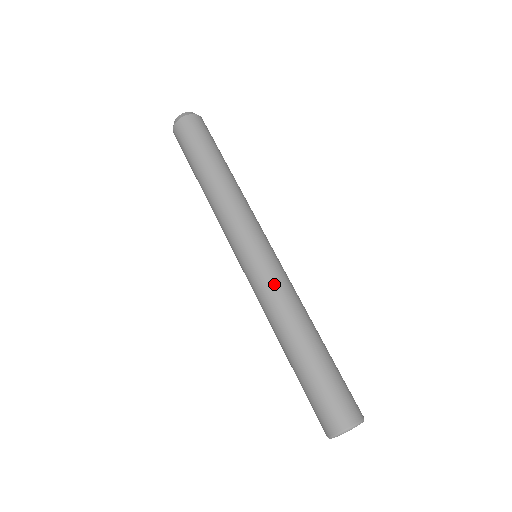
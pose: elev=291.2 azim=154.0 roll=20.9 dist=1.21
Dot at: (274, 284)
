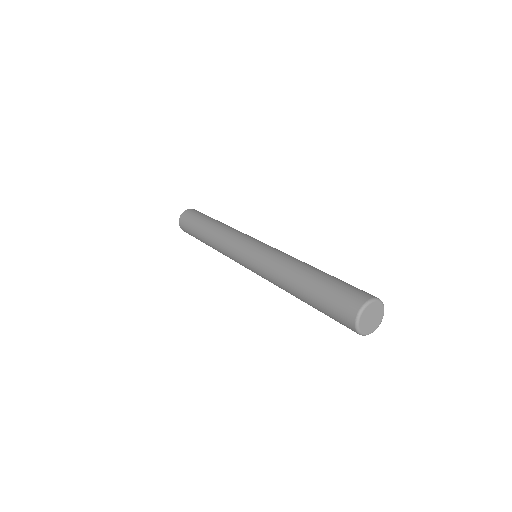
Dot at: (280, 251)
